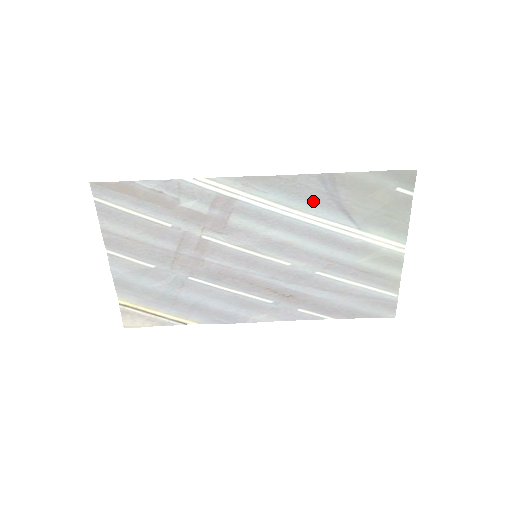
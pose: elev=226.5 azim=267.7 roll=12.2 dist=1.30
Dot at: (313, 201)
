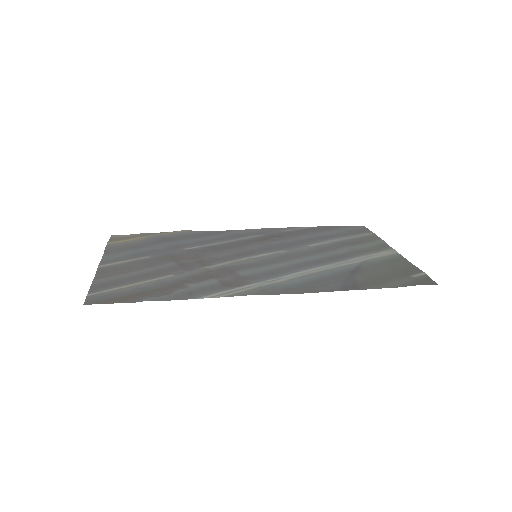
Dot at: (328, 277)
